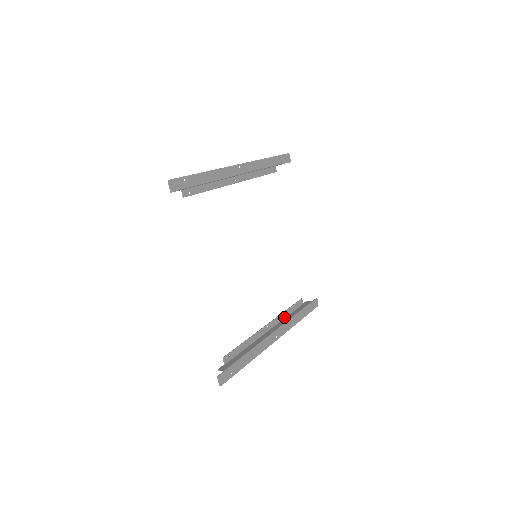
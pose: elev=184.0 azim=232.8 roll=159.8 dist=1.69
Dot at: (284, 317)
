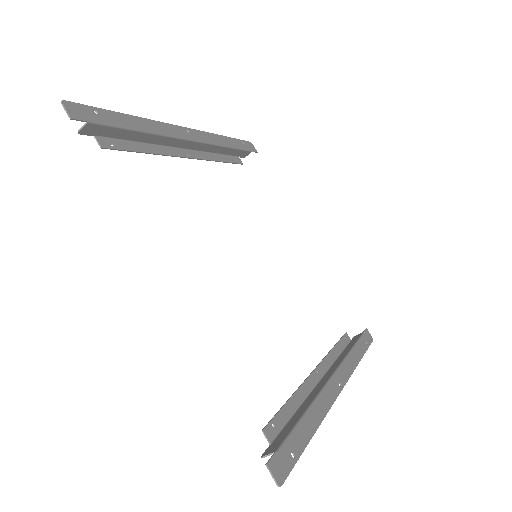
Dot at: (334, 359)
